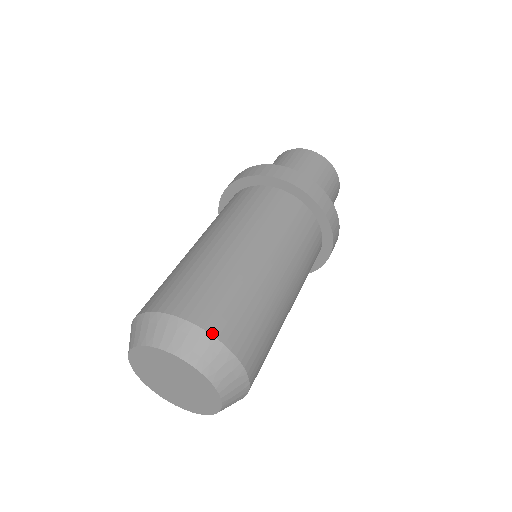
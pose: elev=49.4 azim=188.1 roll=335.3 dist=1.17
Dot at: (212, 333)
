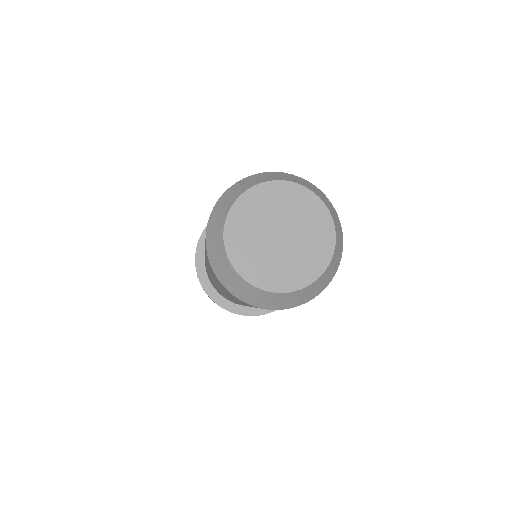
Dot at: (335, 211)
